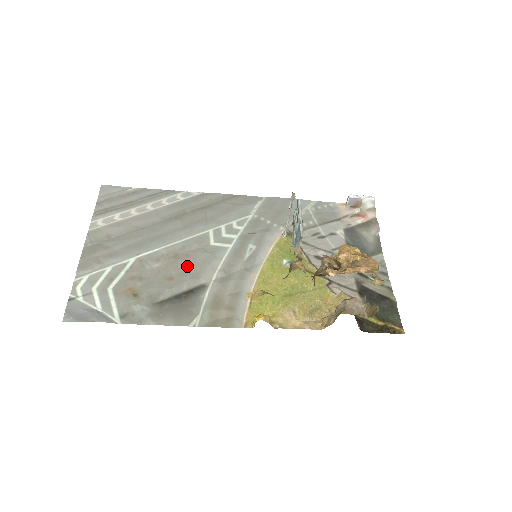
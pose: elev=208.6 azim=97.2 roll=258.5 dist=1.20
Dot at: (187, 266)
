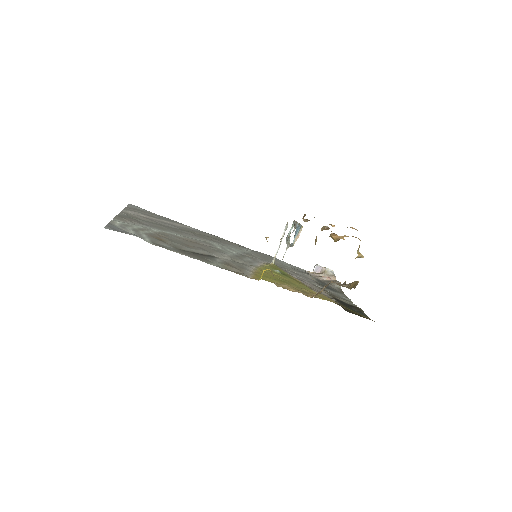
Dot at: (201, 247)
